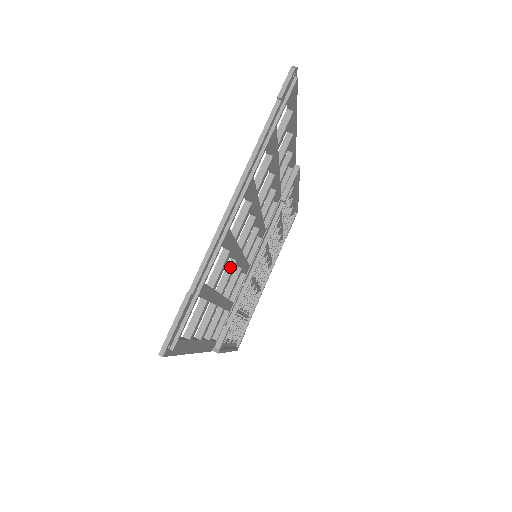
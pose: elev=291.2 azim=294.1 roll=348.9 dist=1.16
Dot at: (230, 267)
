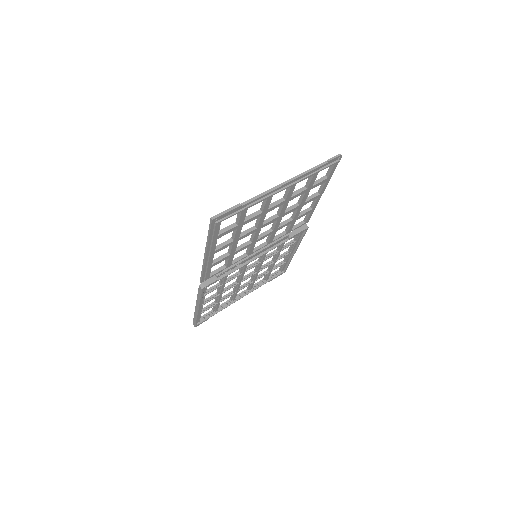
Dot at: (252, 229)
